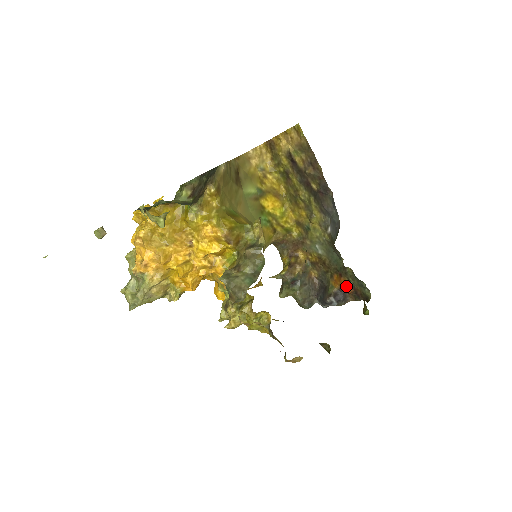
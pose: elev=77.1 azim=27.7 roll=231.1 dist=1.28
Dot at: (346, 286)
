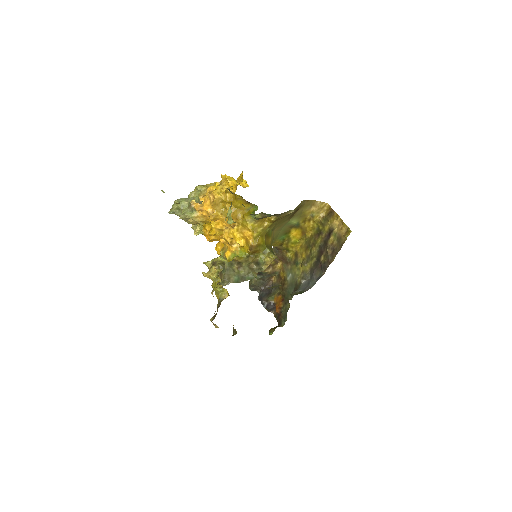
Dot at: (279, 307)
